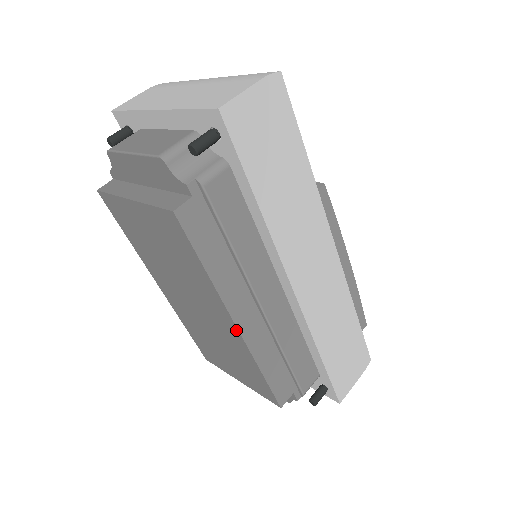
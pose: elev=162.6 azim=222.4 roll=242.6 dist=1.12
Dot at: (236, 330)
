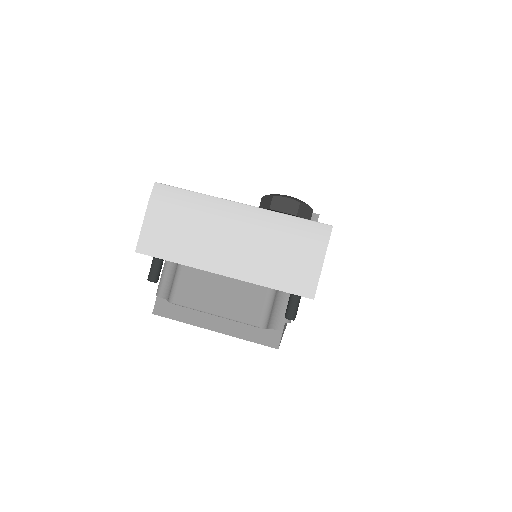
Dot at: occluded
